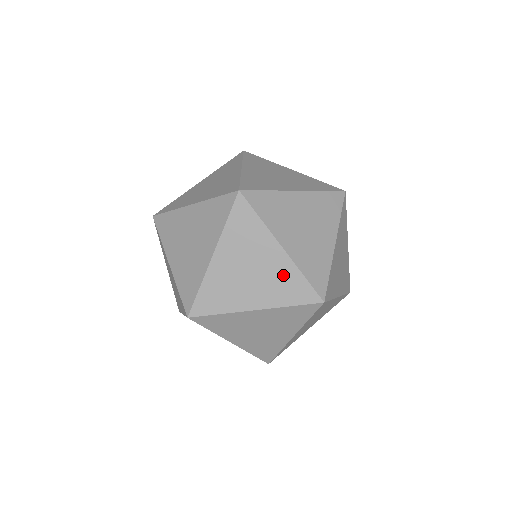
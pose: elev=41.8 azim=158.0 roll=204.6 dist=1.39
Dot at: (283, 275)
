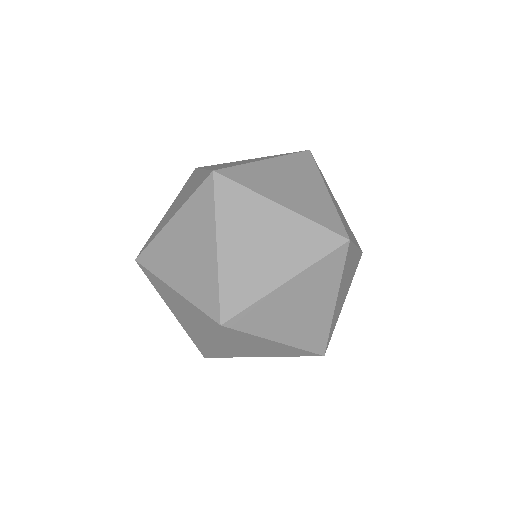
Dot at: (196, 182)
